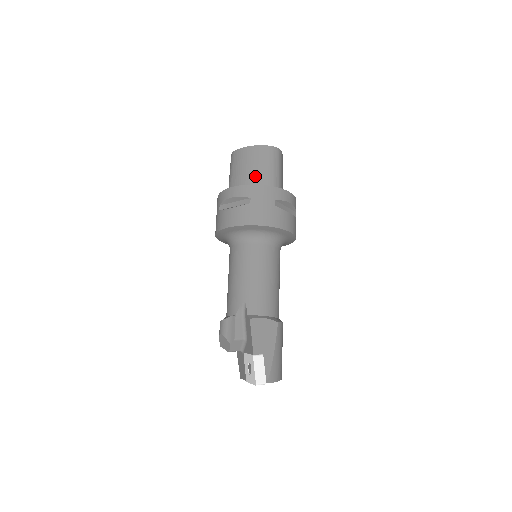
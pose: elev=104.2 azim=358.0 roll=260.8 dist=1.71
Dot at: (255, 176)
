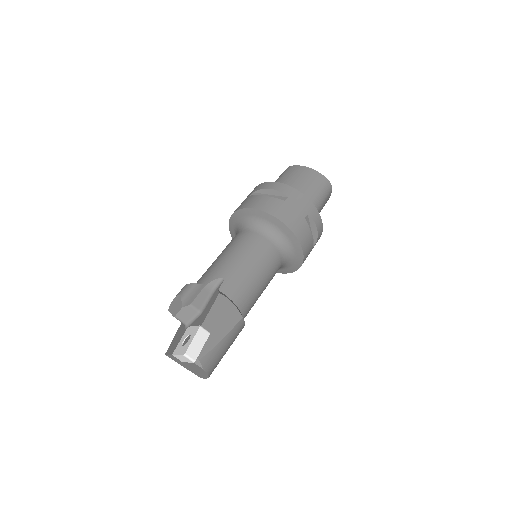
Dot at: (300, 189)
